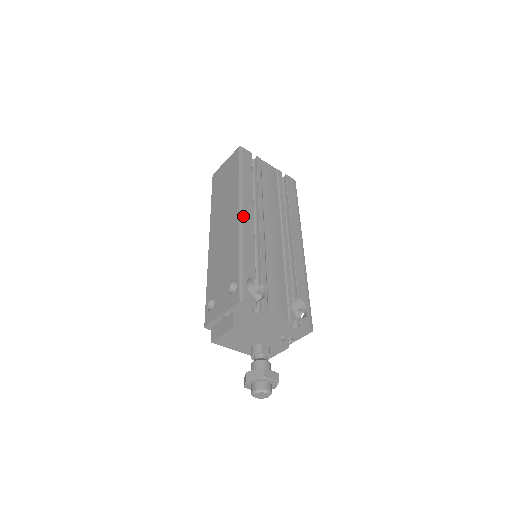
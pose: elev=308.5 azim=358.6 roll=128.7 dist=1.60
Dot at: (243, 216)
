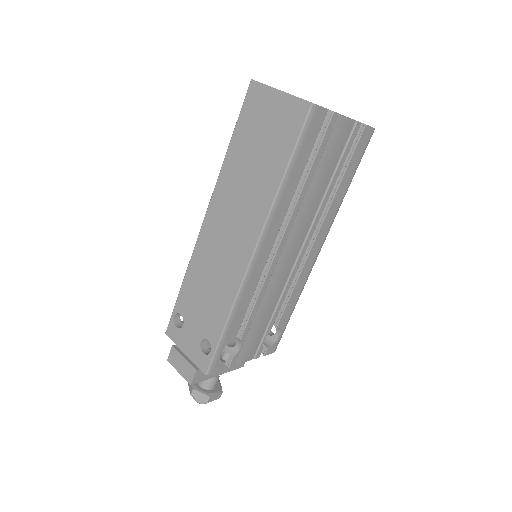
Dot at: (255, 260)
